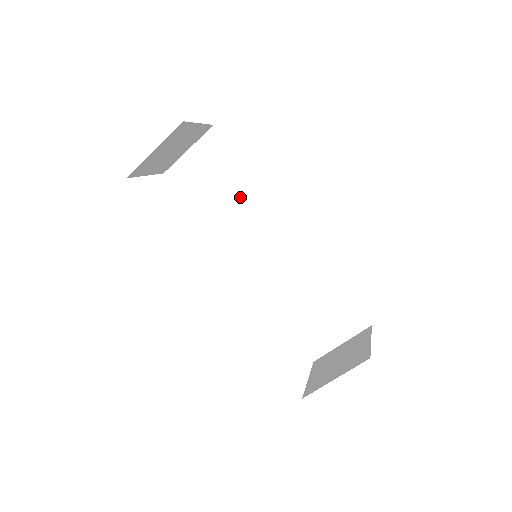
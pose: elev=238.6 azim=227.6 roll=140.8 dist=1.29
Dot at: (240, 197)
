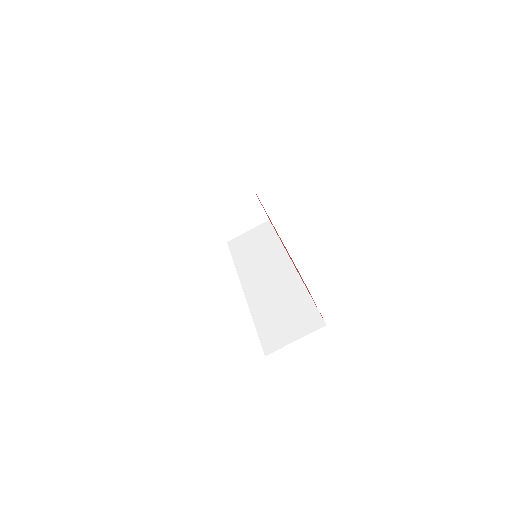
Dot at: (266, 250)
